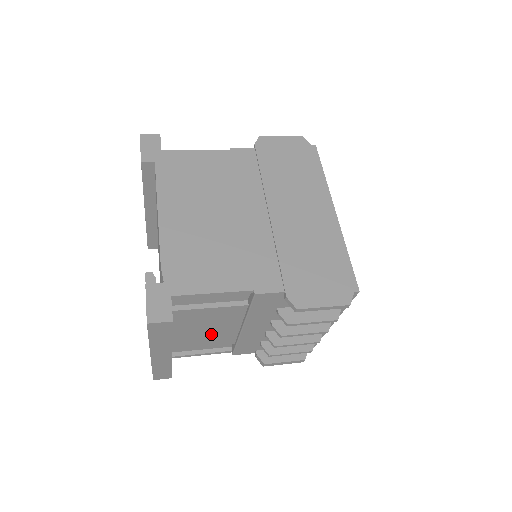
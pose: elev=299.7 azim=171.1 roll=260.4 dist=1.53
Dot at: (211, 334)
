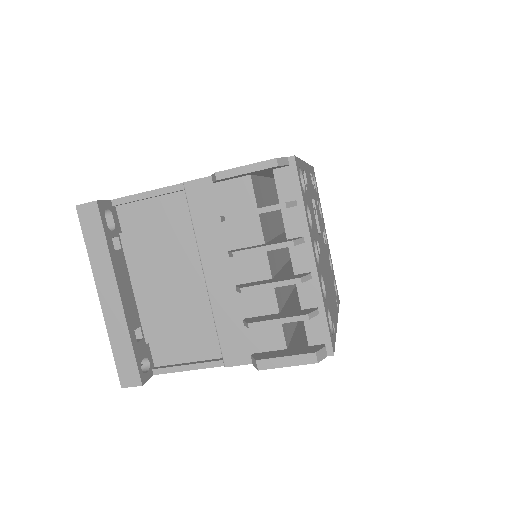
Dot at: (178, 299)
